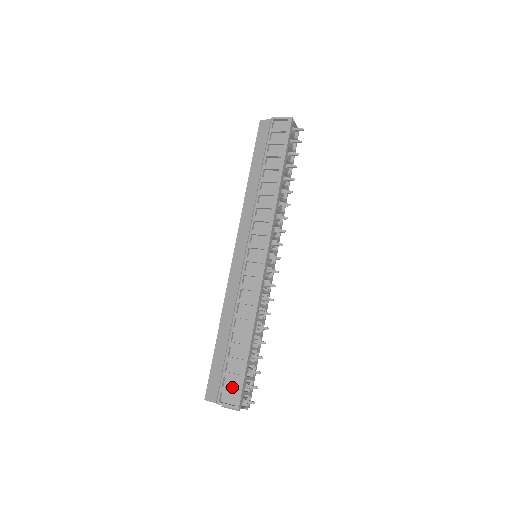
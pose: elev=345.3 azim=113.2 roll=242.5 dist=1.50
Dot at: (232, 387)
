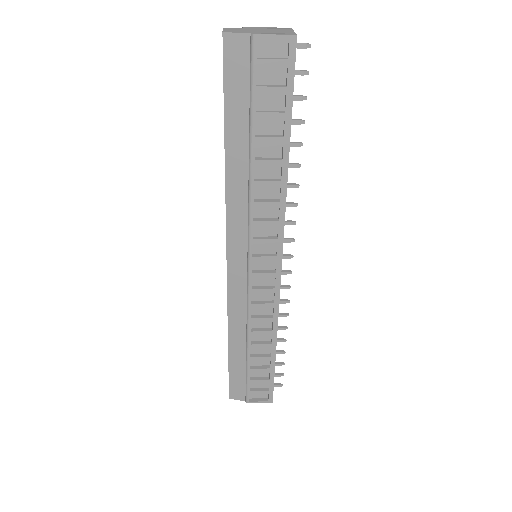
Dot at: (260, 387)
